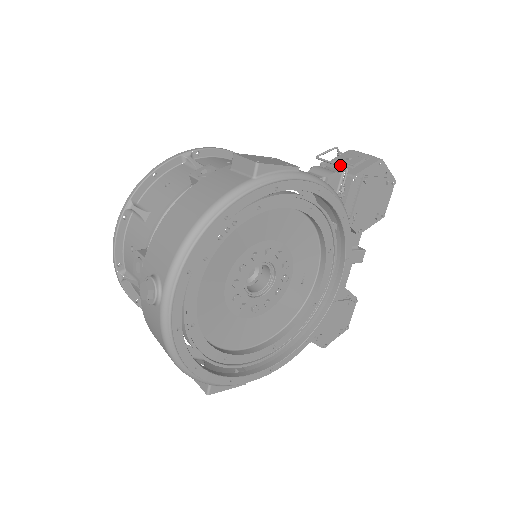
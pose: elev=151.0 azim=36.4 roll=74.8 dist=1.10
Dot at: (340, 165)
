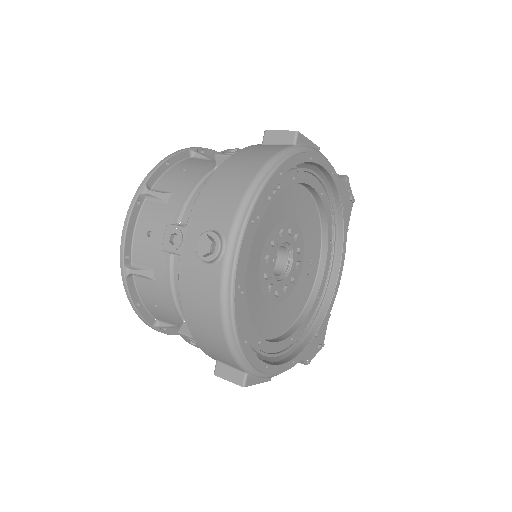
Dot at: occluded
